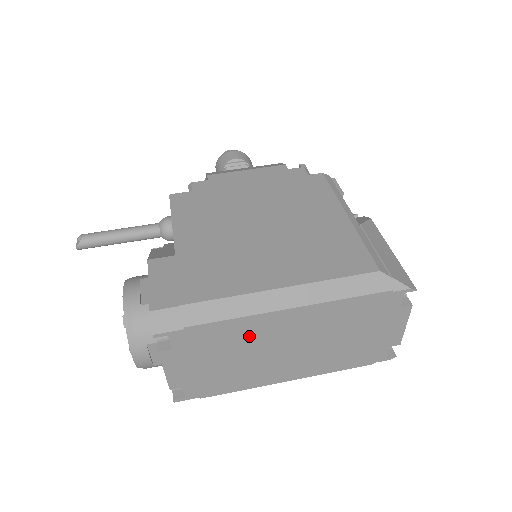
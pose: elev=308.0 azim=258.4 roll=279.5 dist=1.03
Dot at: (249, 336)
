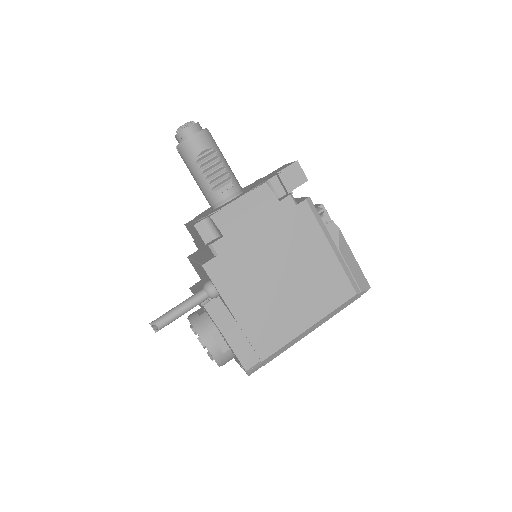
Dot at: occluded
